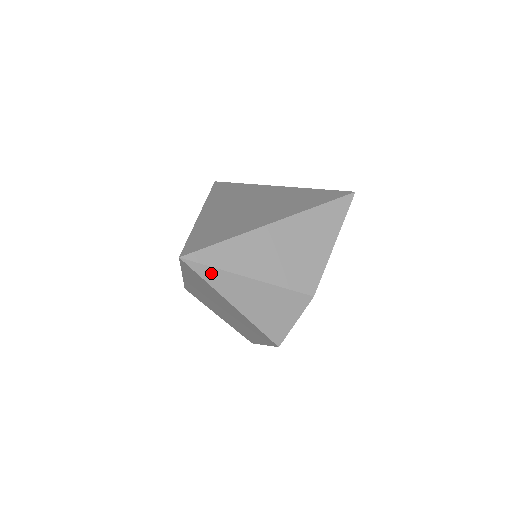
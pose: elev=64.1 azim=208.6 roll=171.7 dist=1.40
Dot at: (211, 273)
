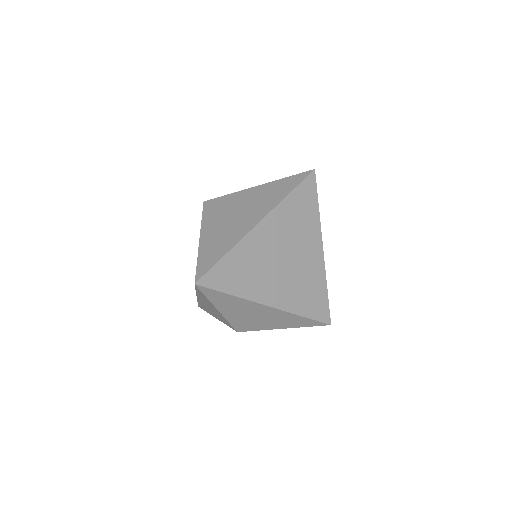
Dot at: (203, 295)
